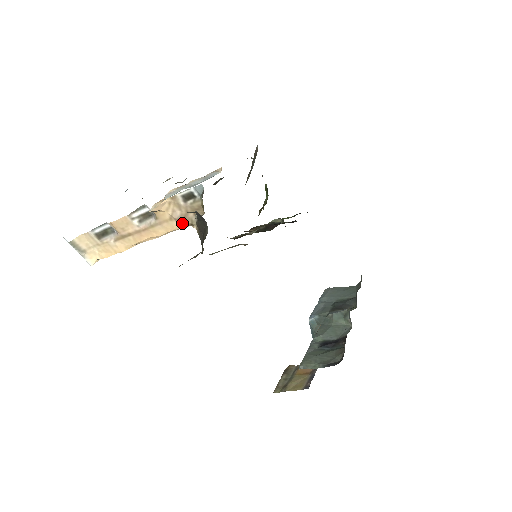
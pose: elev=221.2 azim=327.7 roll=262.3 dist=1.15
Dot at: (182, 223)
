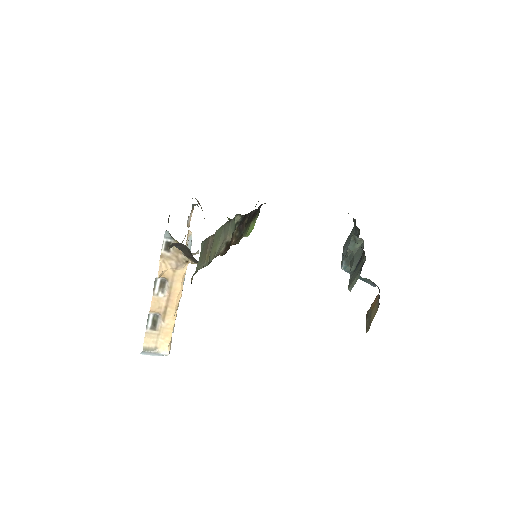
Dot at: (182, 267)
